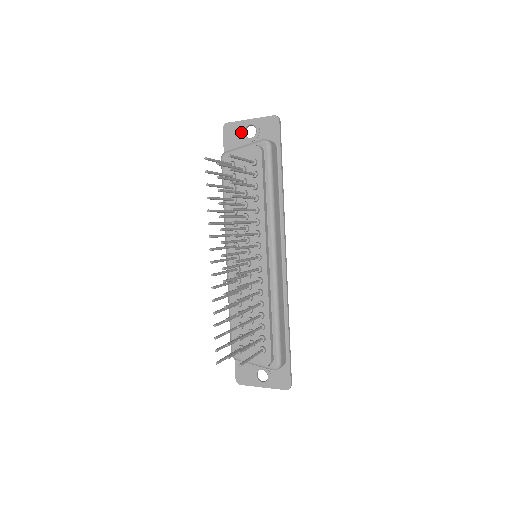
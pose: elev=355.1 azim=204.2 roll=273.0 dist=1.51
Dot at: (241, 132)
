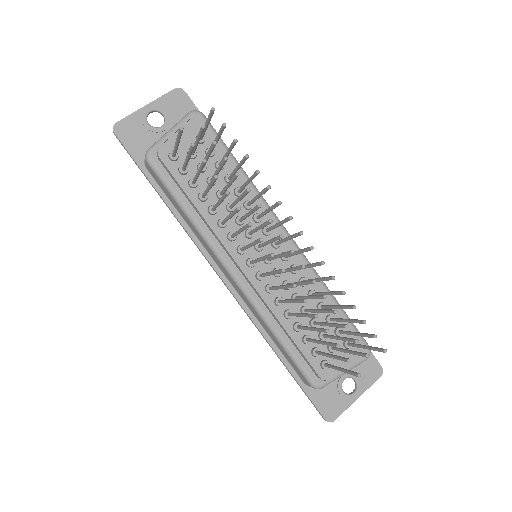
Dot at: (144, 125)
